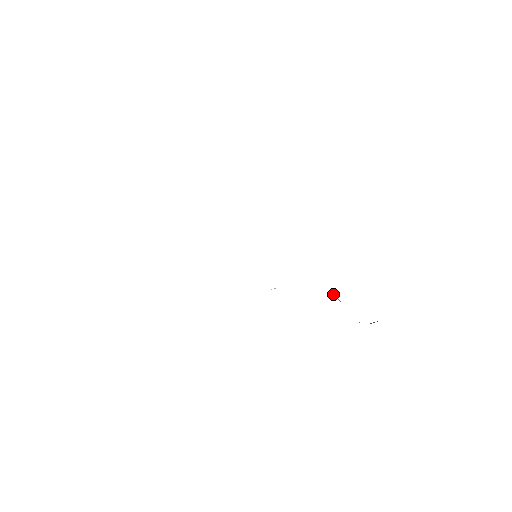
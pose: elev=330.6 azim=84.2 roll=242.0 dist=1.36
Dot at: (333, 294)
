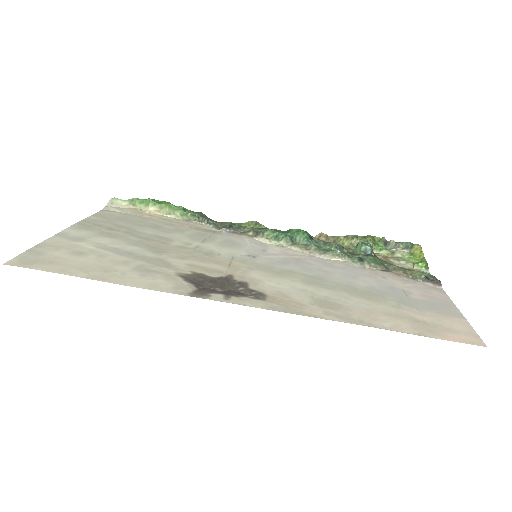
Dot at: (353, 250)
